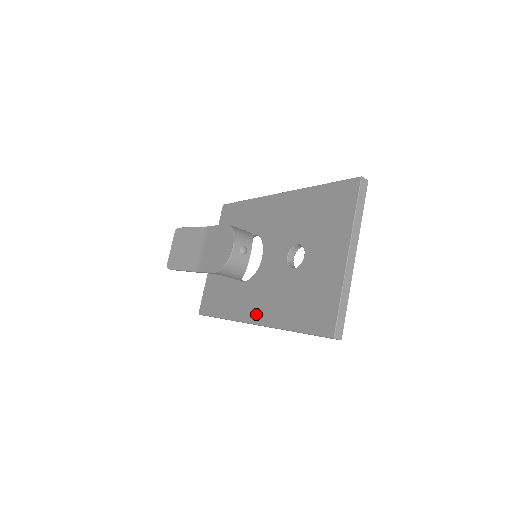
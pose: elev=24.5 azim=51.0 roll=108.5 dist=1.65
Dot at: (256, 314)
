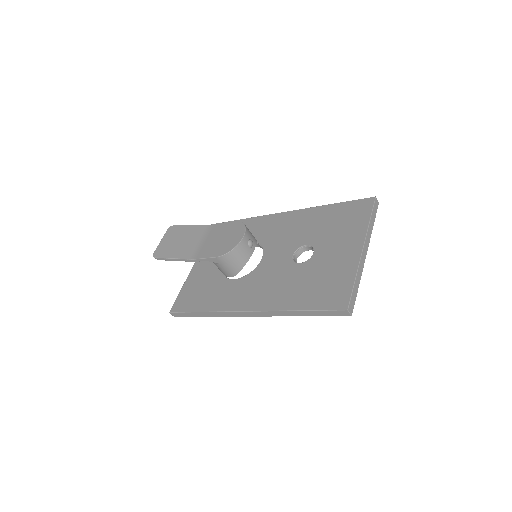
Dot at: (251, 302)
